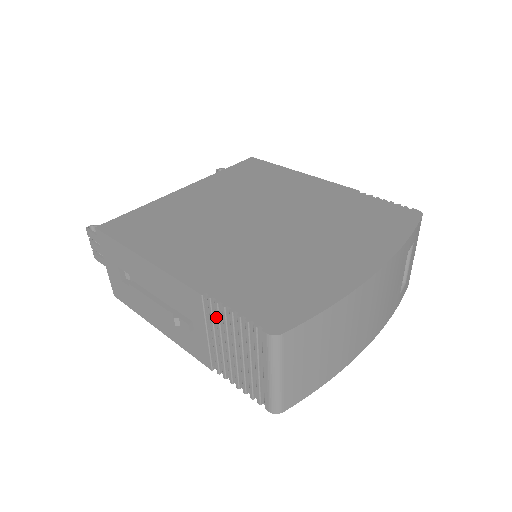
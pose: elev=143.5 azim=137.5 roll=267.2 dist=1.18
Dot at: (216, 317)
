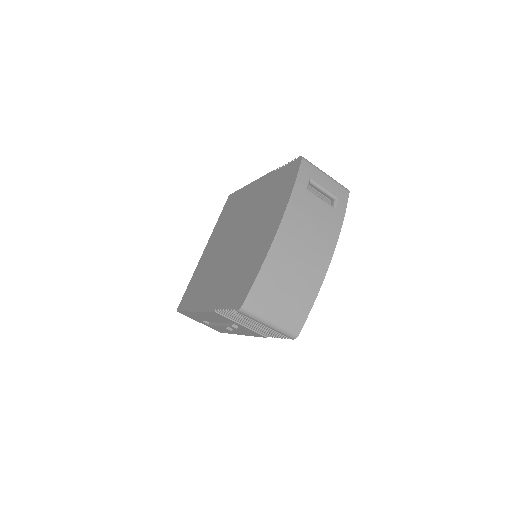
Dot at: (229, 316)
